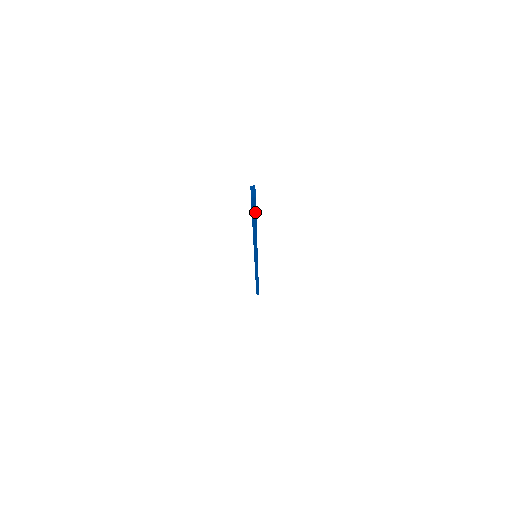
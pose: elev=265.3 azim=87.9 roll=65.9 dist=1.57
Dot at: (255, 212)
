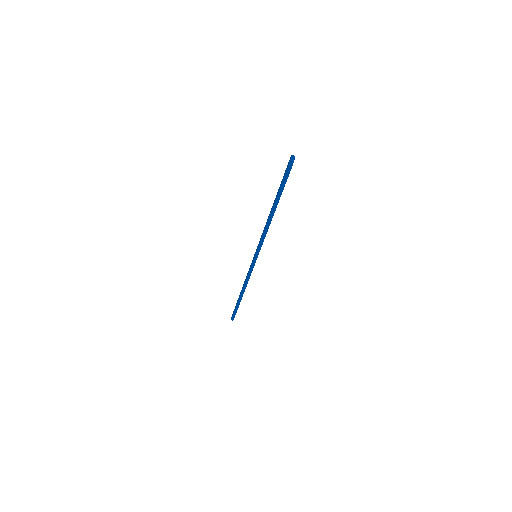
Dot at: (284, 185)
